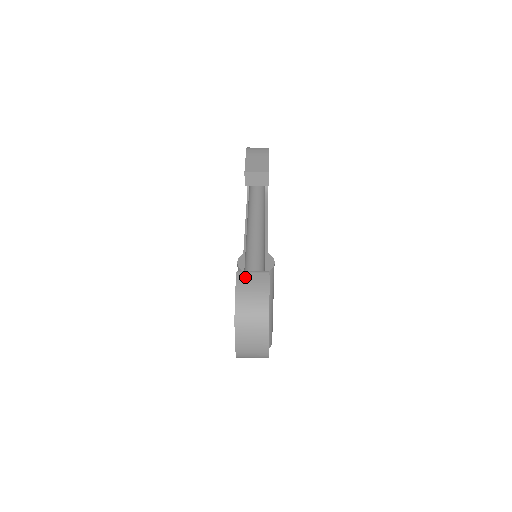
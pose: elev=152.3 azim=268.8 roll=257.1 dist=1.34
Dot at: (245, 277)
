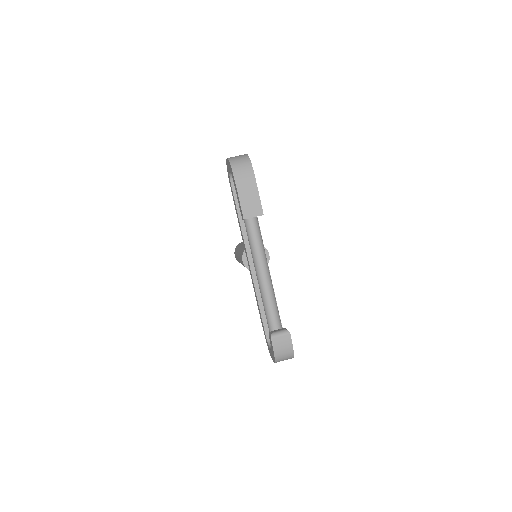
Dot at: (277, 341)
